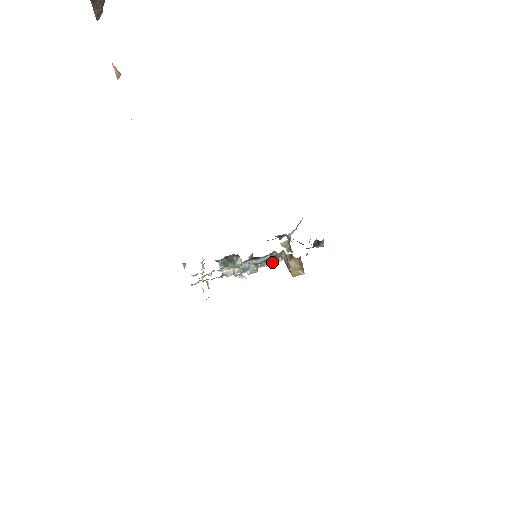
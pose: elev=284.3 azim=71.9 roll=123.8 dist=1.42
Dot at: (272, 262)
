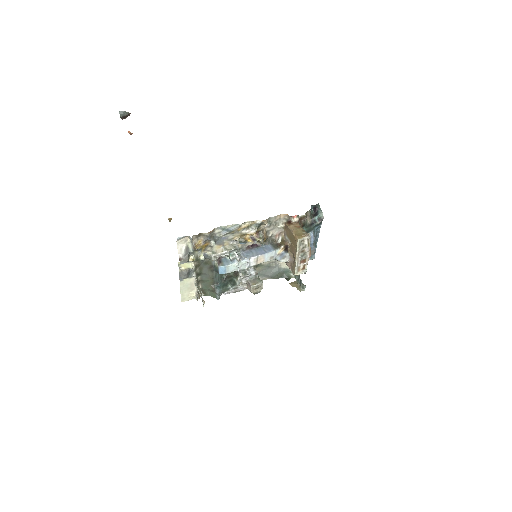
Dot at: (274, 249)
